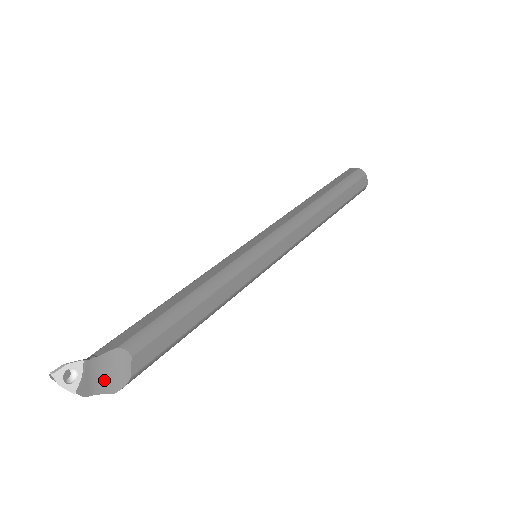
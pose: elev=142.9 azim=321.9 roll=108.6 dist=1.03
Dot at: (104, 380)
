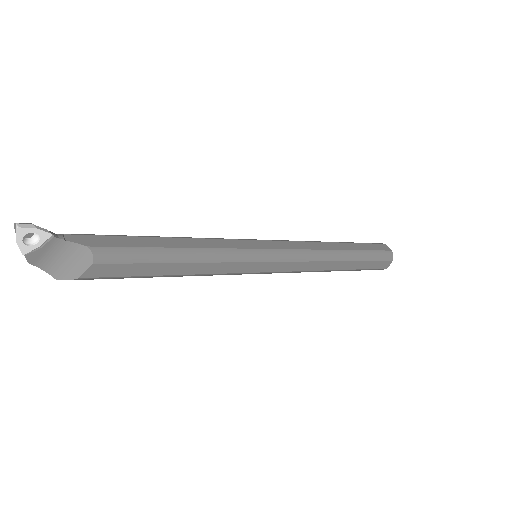
Dot at: (55, 262)
